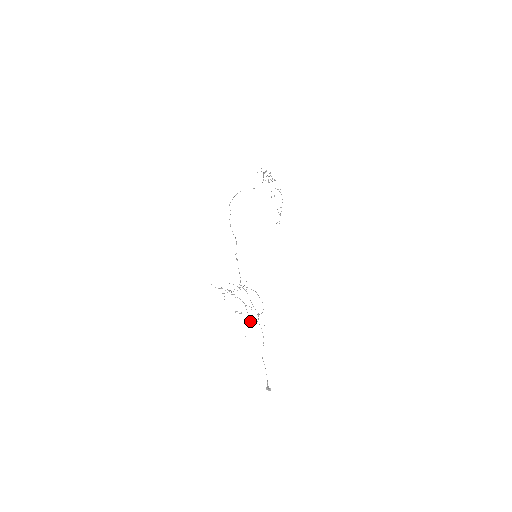
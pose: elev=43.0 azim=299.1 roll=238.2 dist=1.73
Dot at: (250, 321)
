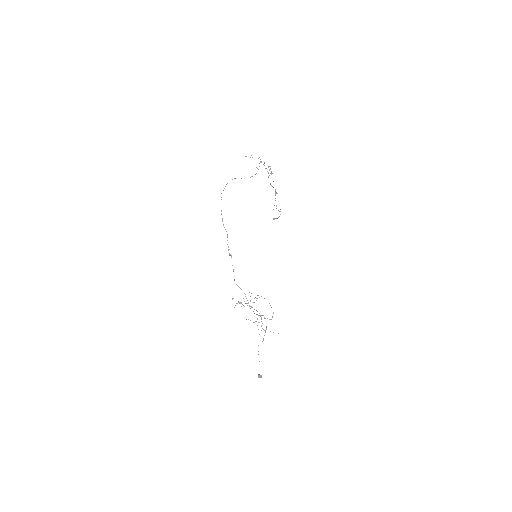
Dot at: (263, 329)
